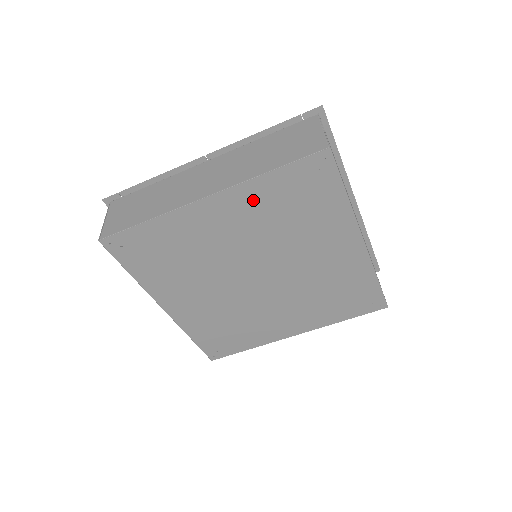
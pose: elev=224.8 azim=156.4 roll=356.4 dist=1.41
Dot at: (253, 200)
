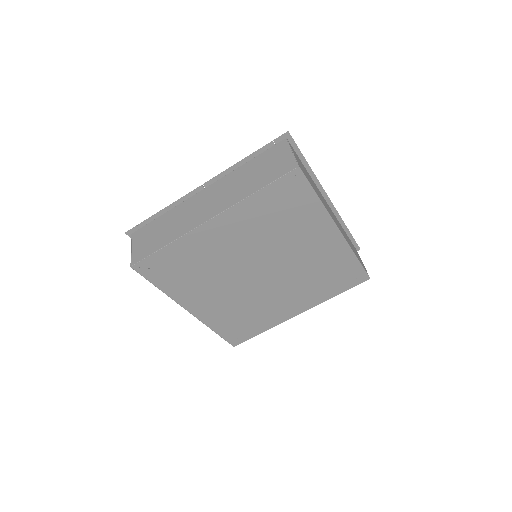
Dot at: (247, 215)
